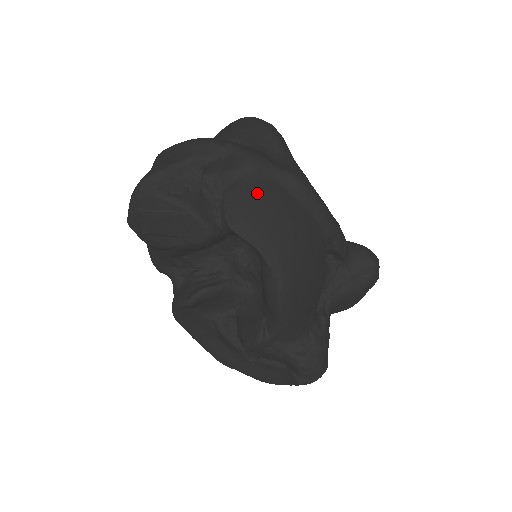
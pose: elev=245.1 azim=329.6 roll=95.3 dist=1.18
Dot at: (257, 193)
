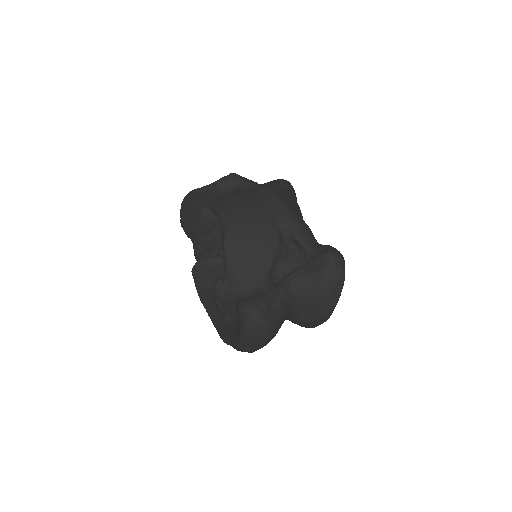
Dot at: (237, 193)
